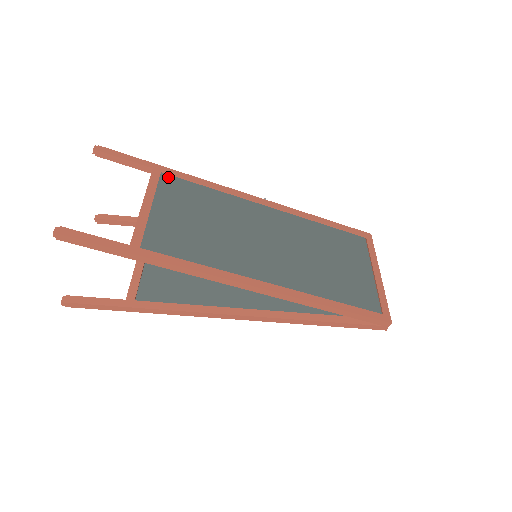
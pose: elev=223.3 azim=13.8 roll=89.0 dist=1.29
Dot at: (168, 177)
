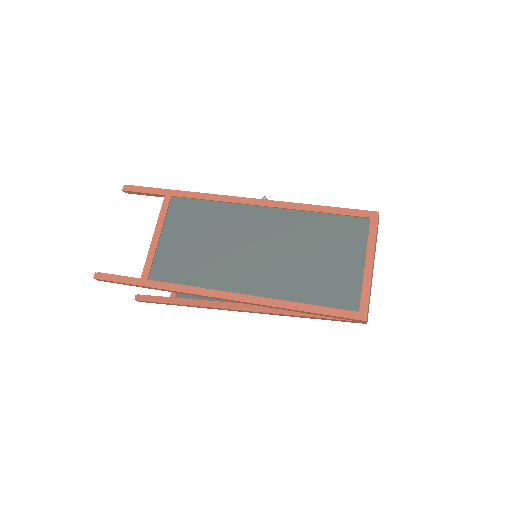
Dot at: (177, 200)
